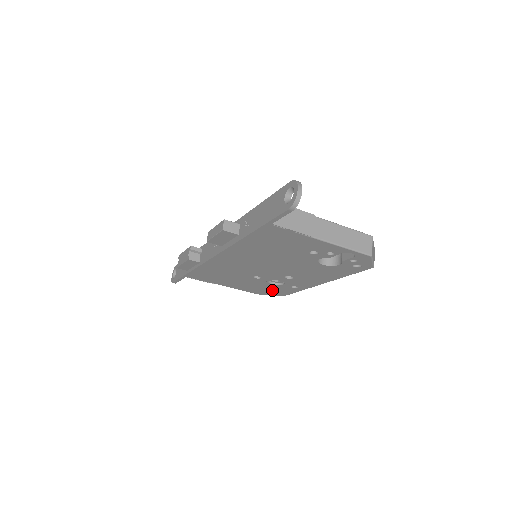
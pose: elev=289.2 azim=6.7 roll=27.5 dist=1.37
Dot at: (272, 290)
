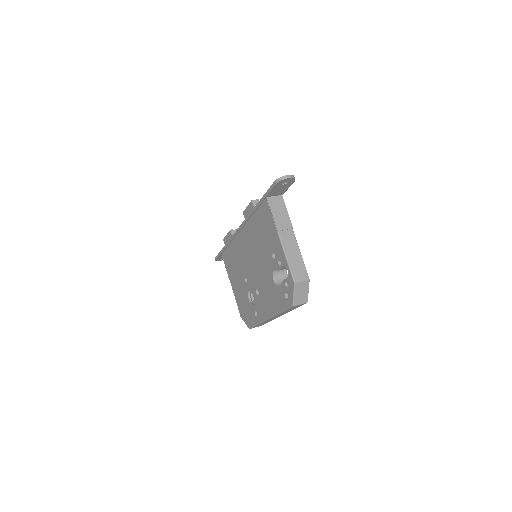
Dot at: (247, 311)
